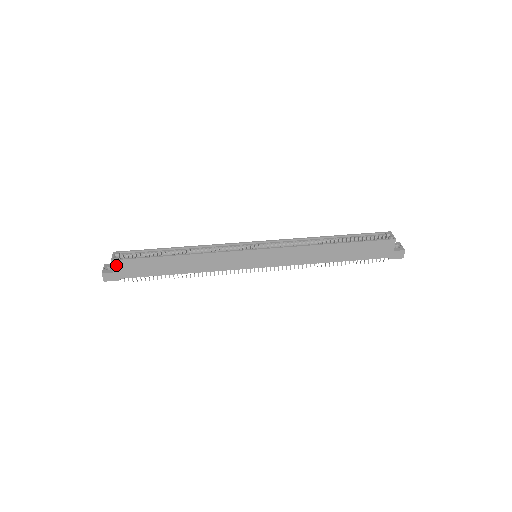
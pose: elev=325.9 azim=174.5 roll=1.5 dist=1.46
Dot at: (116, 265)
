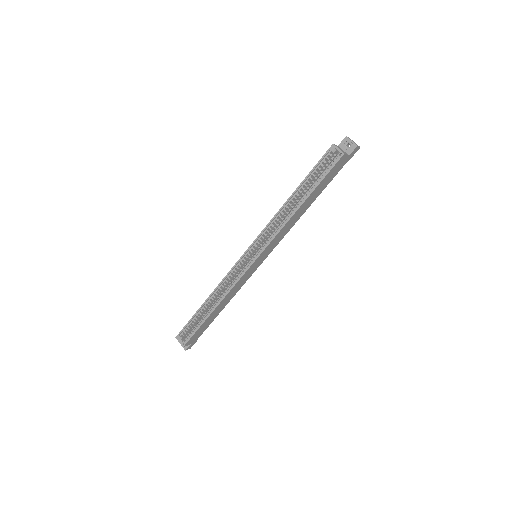
Dot at: (188, 344)
